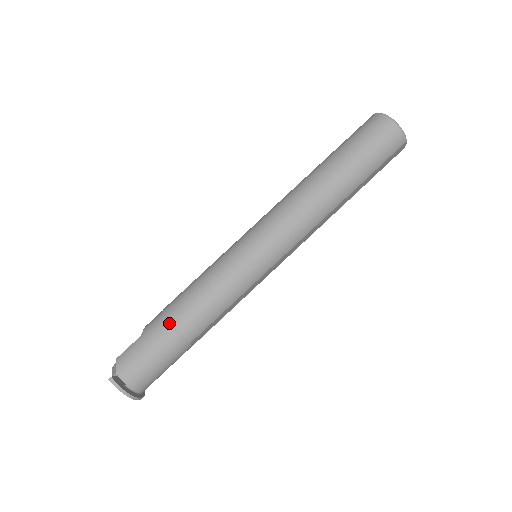
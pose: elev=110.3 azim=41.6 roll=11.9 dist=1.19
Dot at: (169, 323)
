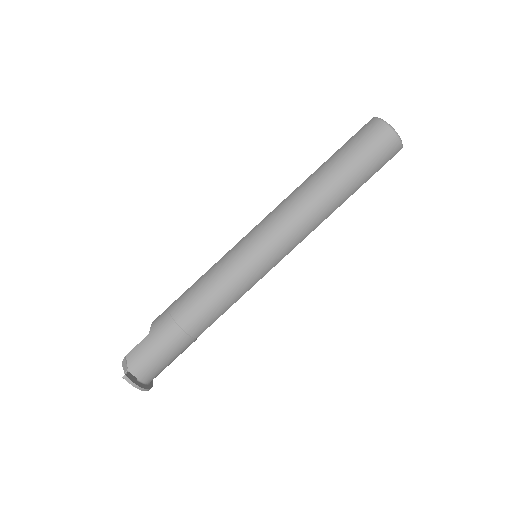
Dot at: (177, 323)
